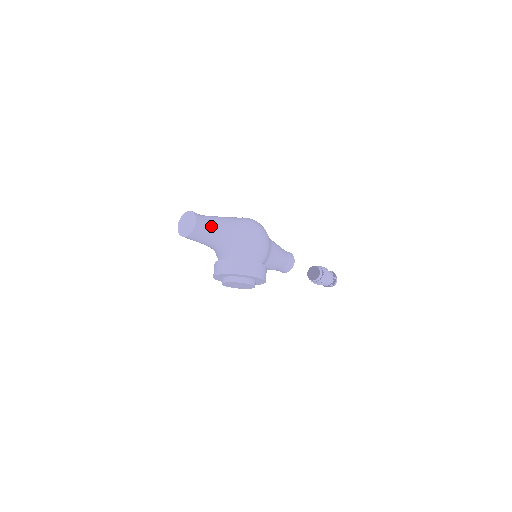
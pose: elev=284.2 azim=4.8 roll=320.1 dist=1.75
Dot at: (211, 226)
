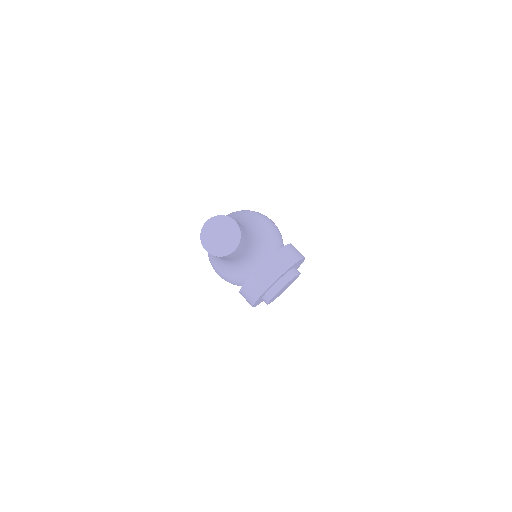
Dot at: (240, 224)
